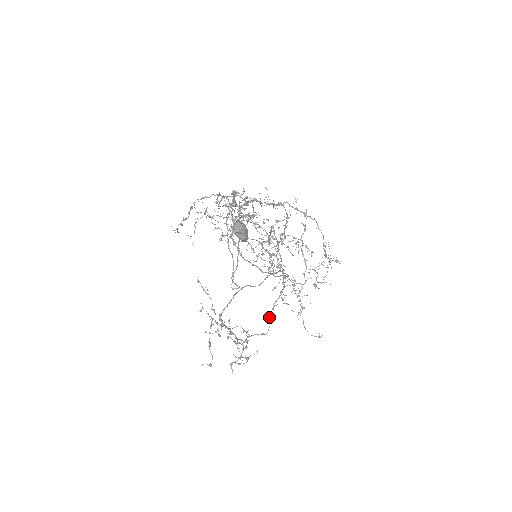
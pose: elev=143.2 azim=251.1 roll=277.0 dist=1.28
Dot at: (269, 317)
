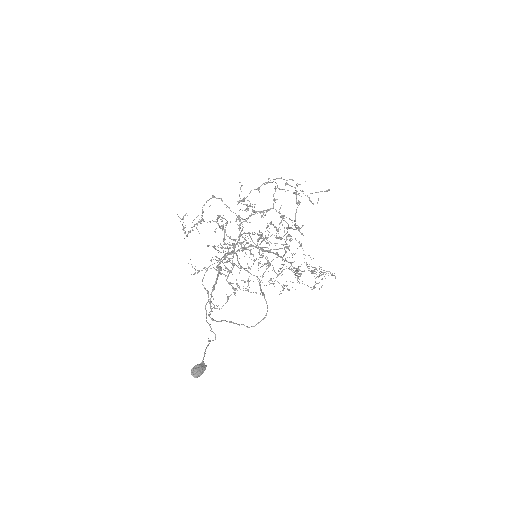
Dot at: (287, 229)
